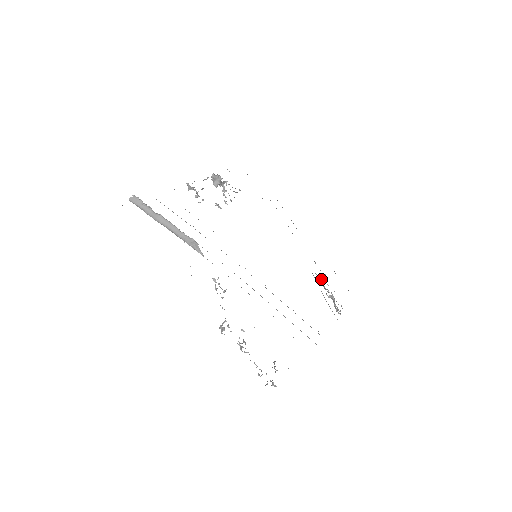
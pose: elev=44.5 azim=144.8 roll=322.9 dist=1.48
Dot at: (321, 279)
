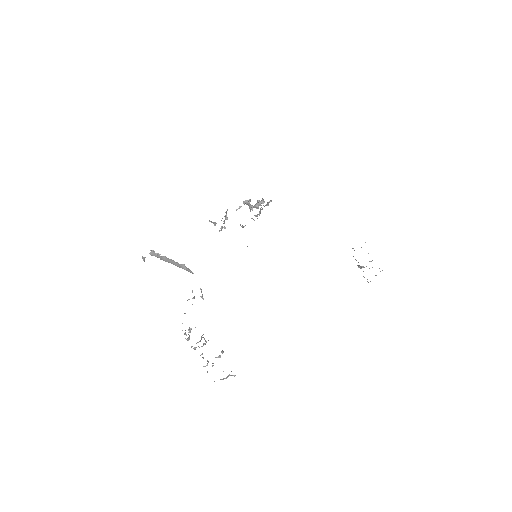
Dot at: (354, 250)
